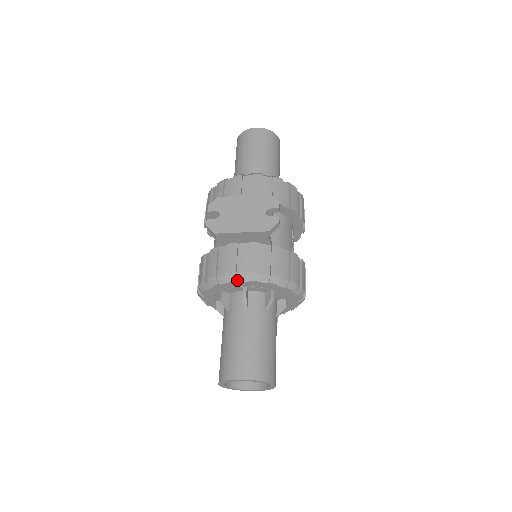
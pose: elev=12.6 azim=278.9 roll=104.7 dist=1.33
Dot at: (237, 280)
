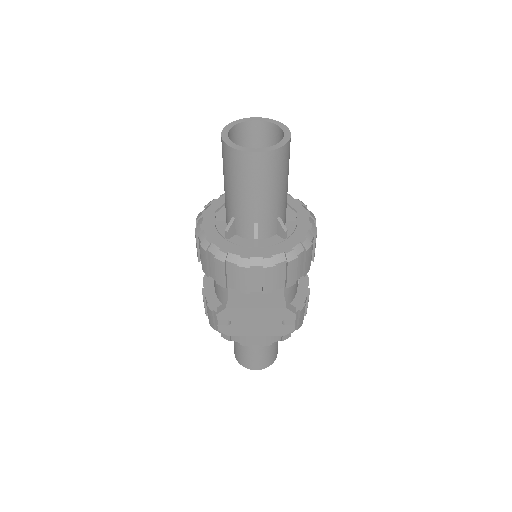
Dot at: (251, 344)
